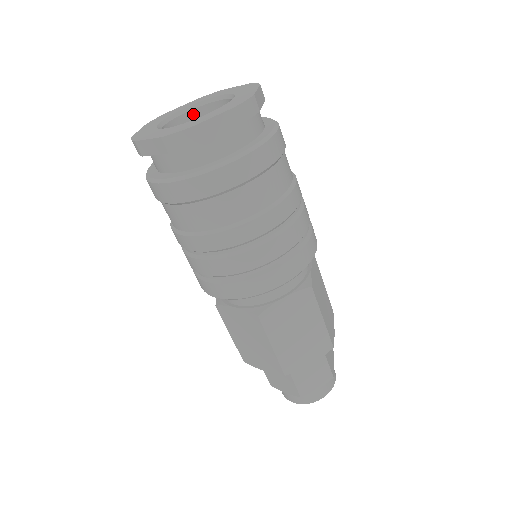
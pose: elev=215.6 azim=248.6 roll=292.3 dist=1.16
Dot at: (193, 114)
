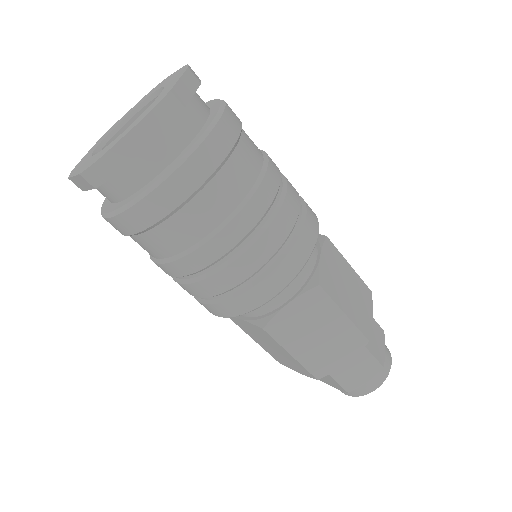
Dot at: occluded
